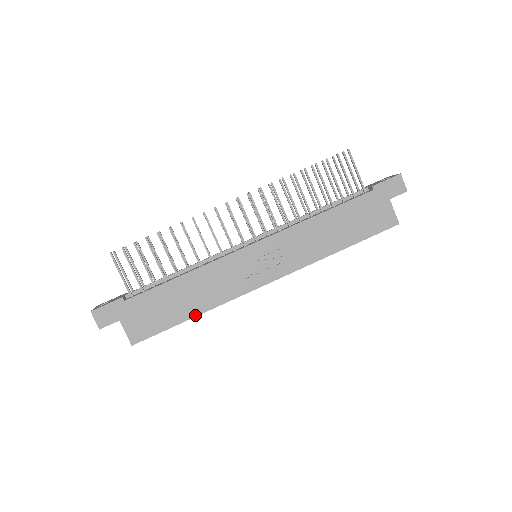
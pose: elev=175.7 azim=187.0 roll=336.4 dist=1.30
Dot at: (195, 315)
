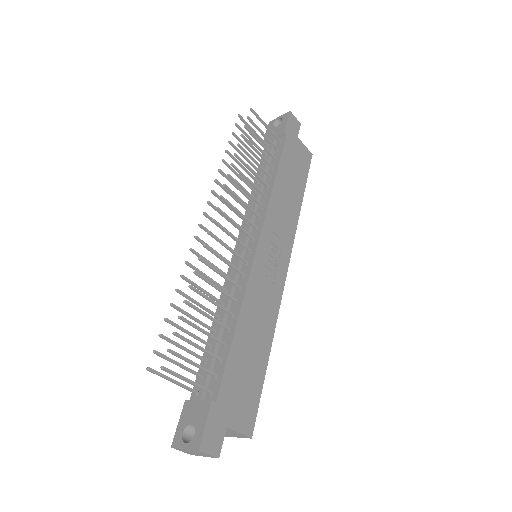
Dot at: (269, 351)
